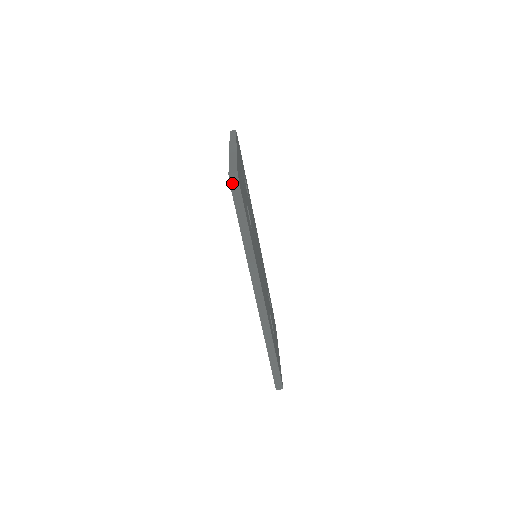
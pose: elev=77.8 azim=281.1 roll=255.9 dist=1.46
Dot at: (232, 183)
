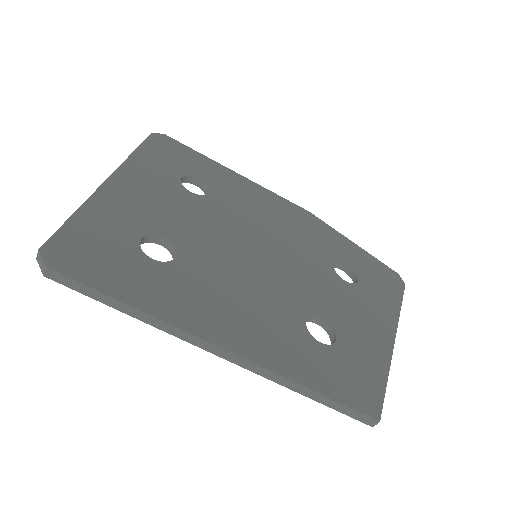
Dot at: (41, 268)
